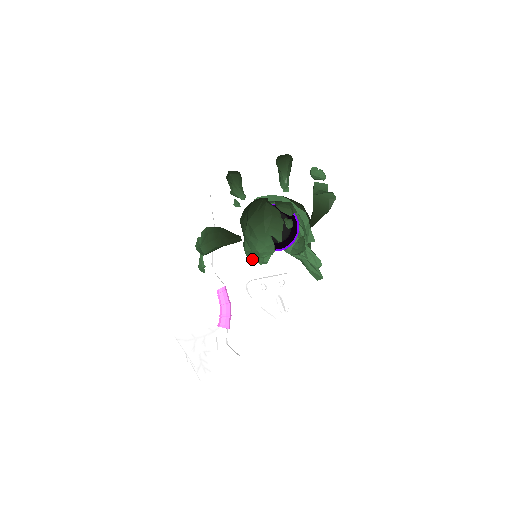
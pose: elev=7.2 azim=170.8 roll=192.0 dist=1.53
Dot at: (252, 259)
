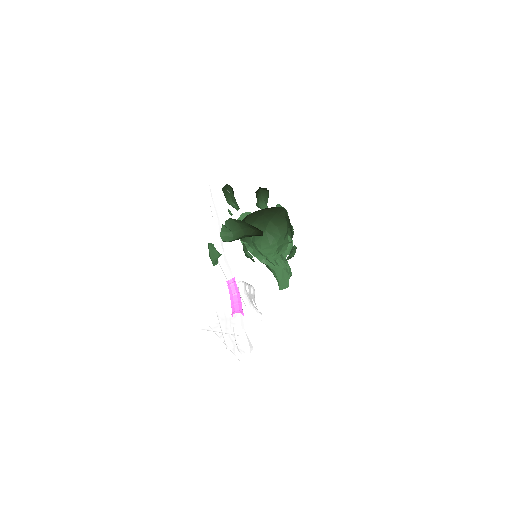
Dot at: (265, 254)
